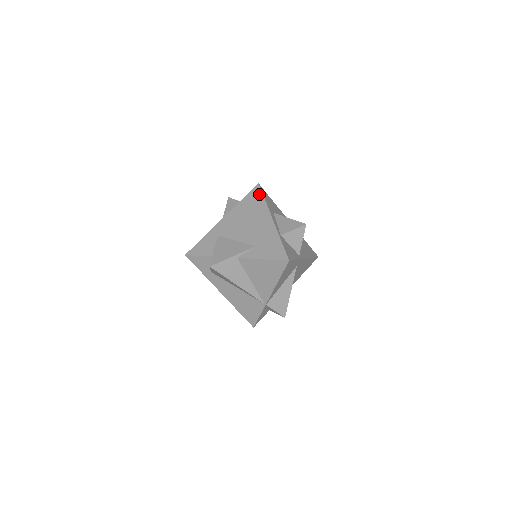
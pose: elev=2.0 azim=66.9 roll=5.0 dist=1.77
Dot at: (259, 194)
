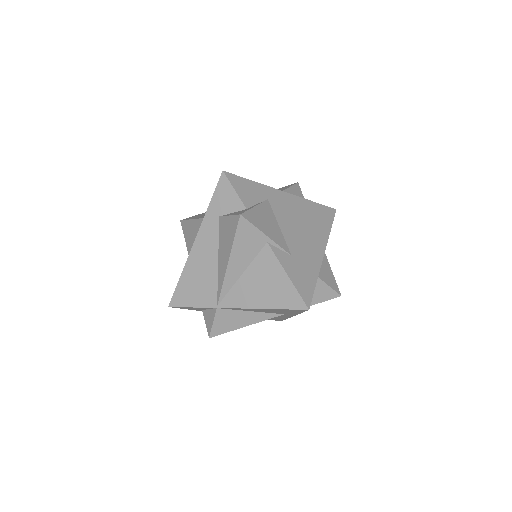
Dot at: (330, 218)
